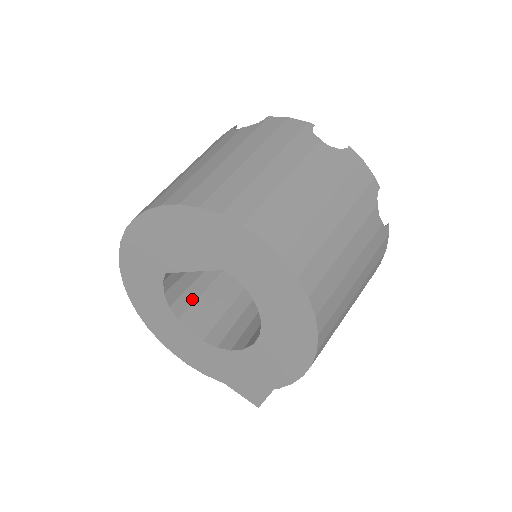
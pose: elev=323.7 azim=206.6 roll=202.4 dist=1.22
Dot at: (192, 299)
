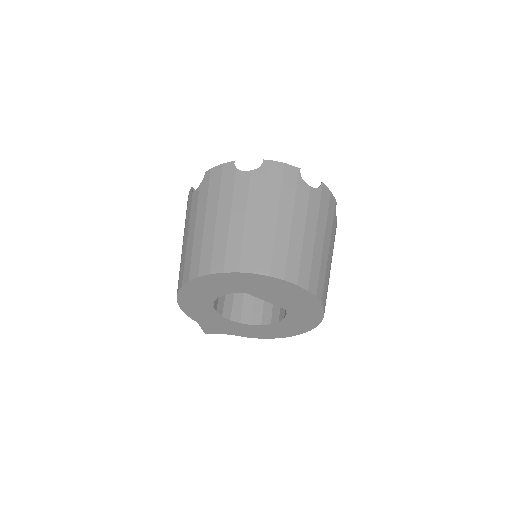
Dot at: occluded
